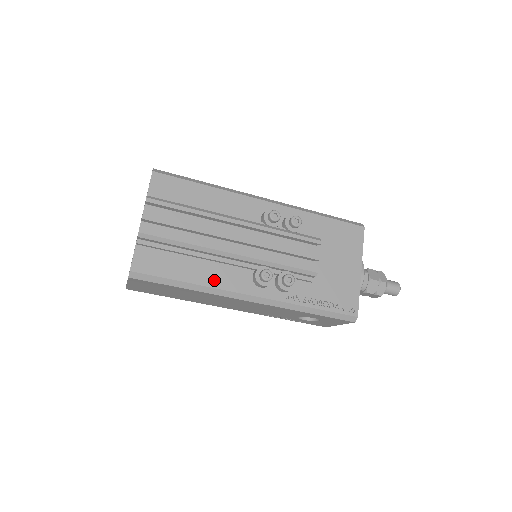
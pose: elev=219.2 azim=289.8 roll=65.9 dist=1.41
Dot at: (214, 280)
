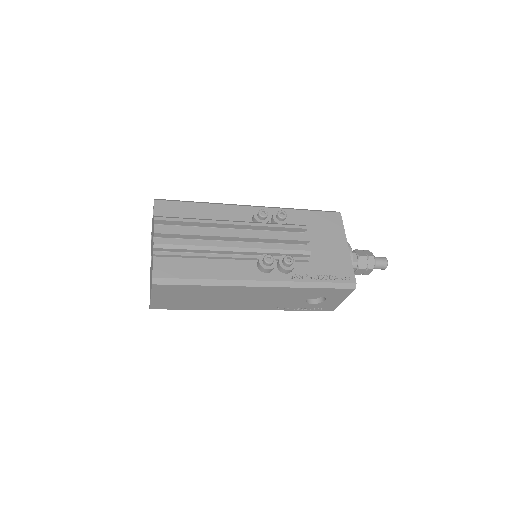
Dot at: (225, 273)
